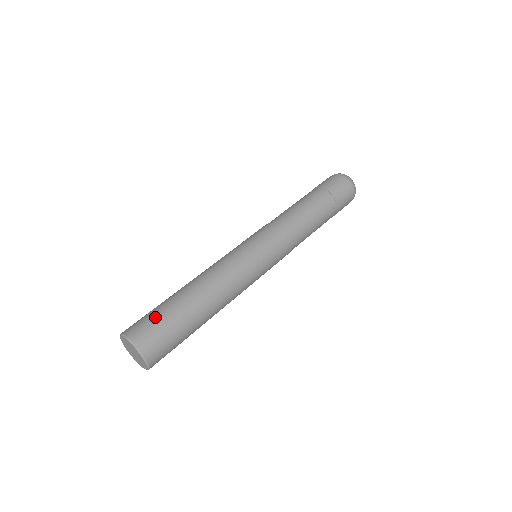
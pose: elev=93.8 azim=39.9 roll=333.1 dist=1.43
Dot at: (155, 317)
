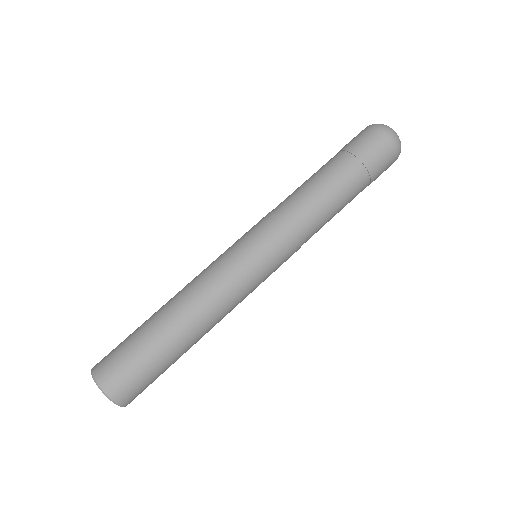
Dot at: (129, 358)
